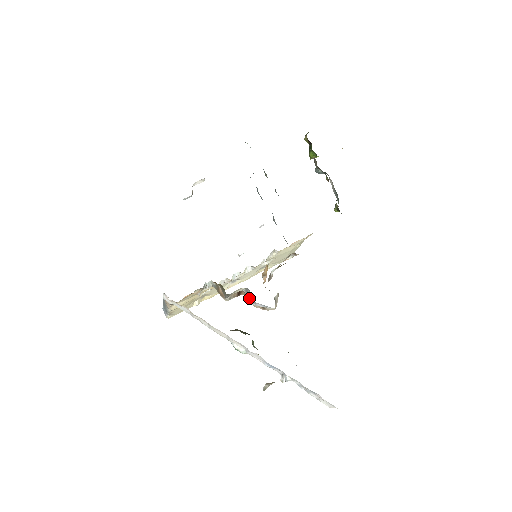
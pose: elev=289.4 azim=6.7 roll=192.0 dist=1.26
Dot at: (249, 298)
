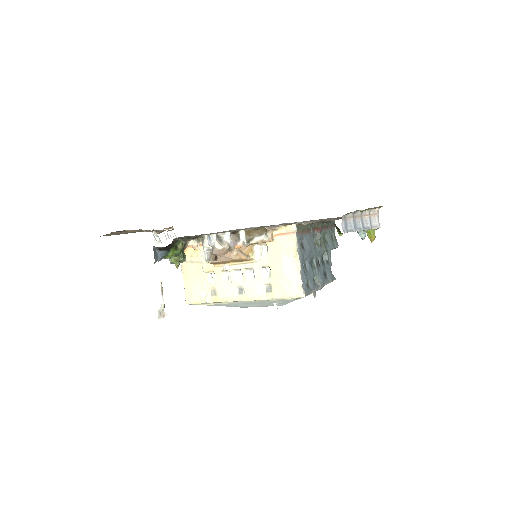
Dot at: occluded
